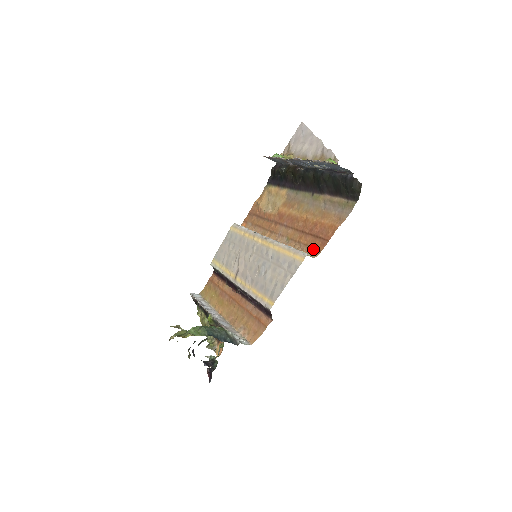
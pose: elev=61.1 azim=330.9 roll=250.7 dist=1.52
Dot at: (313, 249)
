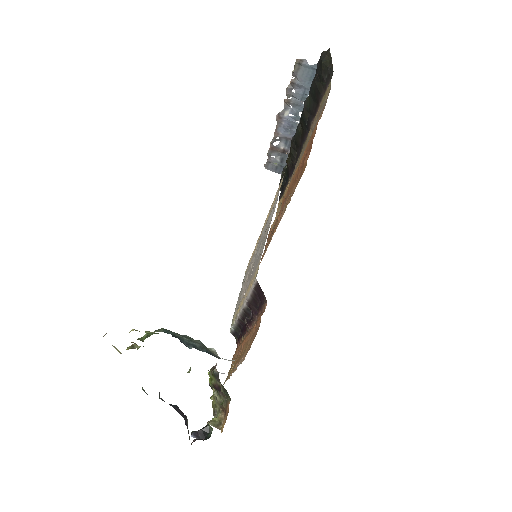
Dot at: (301, 174)
